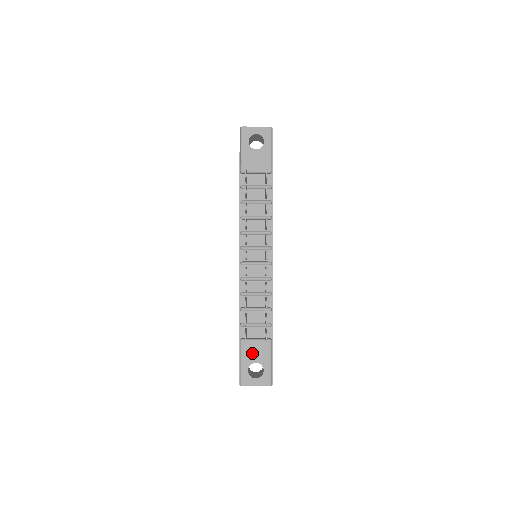
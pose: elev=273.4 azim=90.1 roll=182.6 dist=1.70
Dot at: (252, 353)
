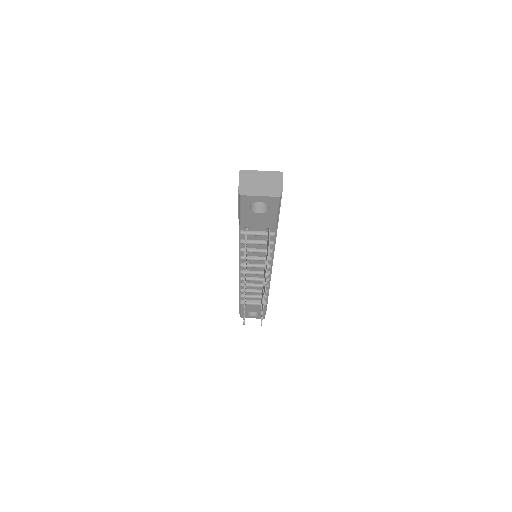
Dot at: (250, 308)
